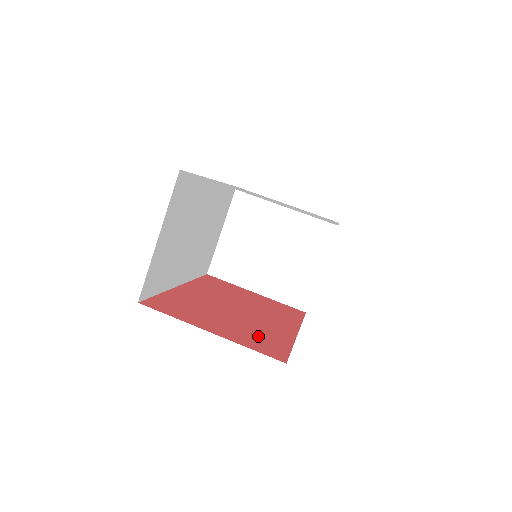
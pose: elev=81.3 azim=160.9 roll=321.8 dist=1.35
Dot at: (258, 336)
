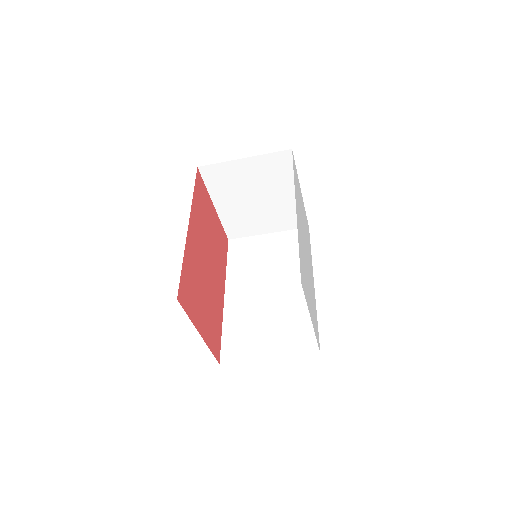
Dot at: (214, 322)
